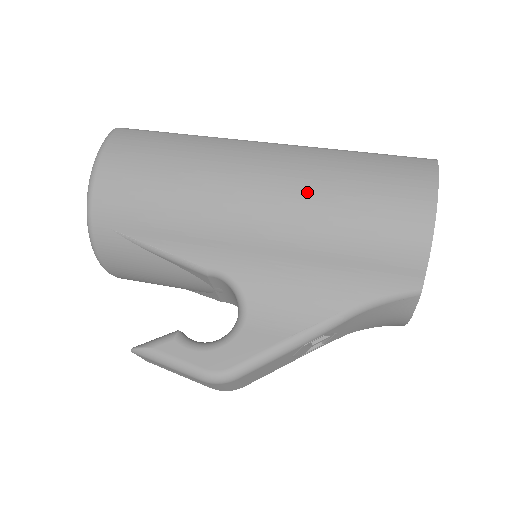
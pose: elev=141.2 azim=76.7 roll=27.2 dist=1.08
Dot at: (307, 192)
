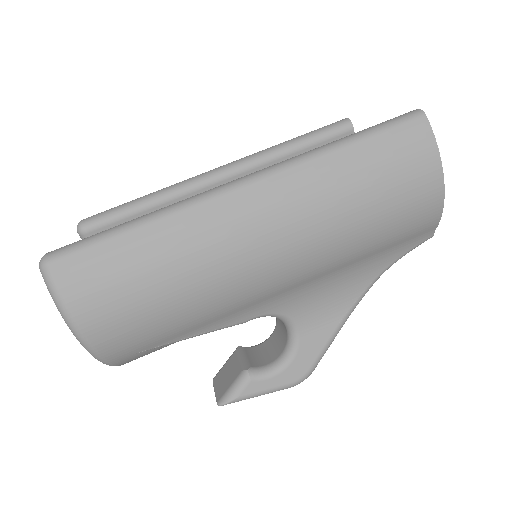
Dot at: (323, 227)
